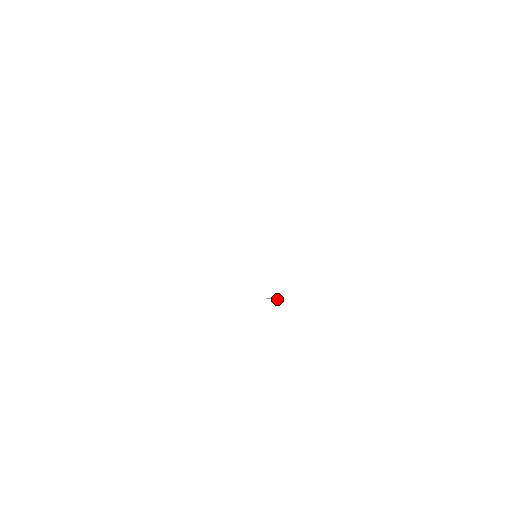
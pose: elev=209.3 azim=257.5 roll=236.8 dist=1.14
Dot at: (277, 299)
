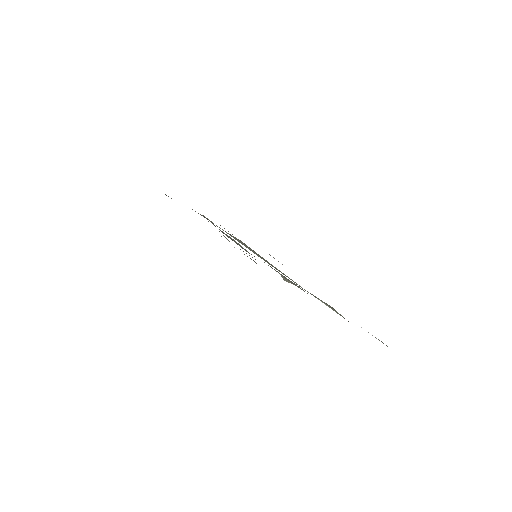
Dot at: occluded
